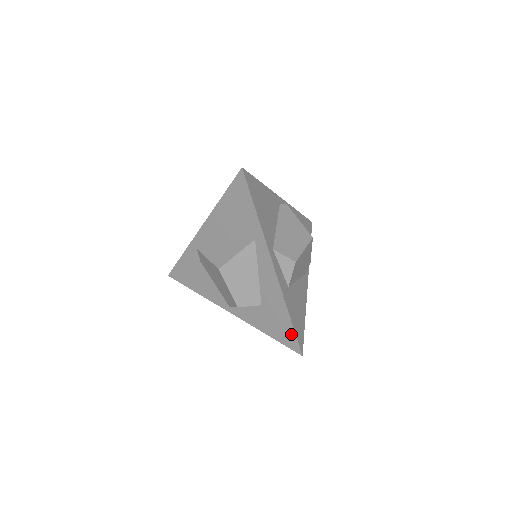
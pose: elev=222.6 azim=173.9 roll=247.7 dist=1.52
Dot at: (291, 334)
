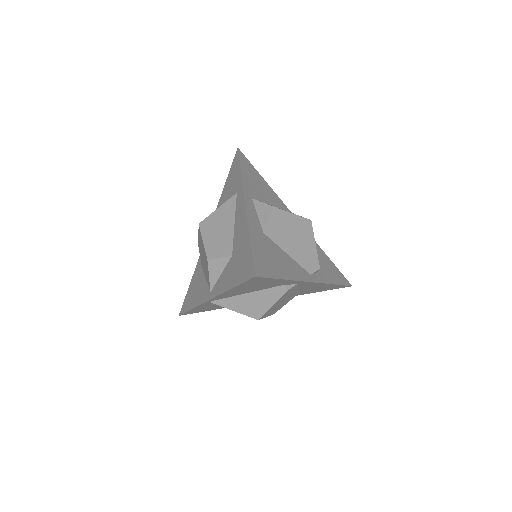
Dot at: (249, 259)
